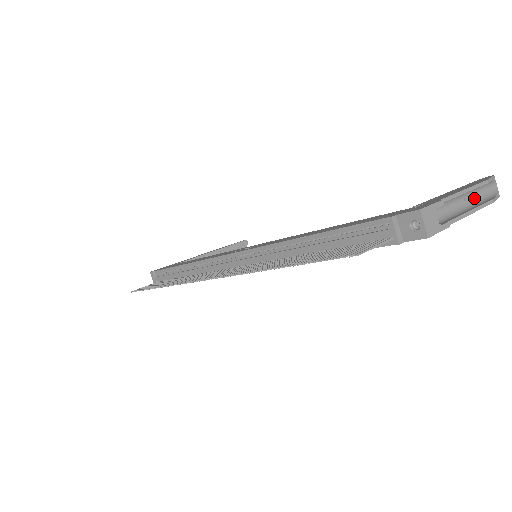
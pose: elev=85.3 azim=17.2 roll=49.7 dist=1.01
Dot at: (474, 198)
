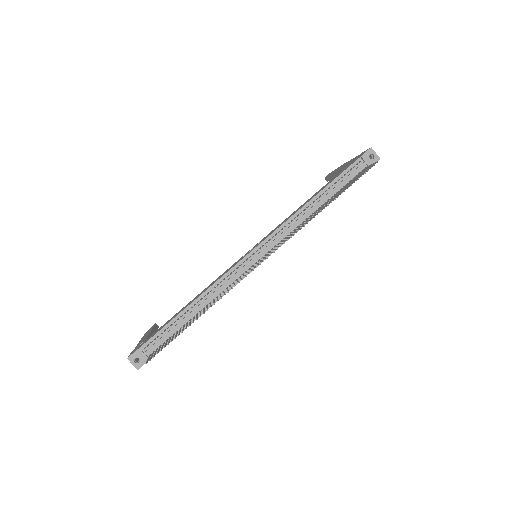
Dot at: occluded
